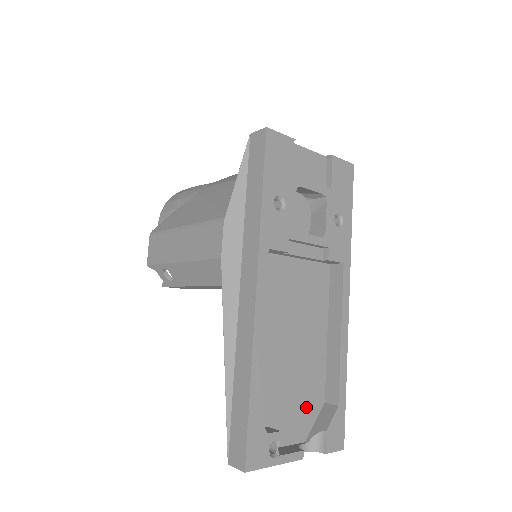
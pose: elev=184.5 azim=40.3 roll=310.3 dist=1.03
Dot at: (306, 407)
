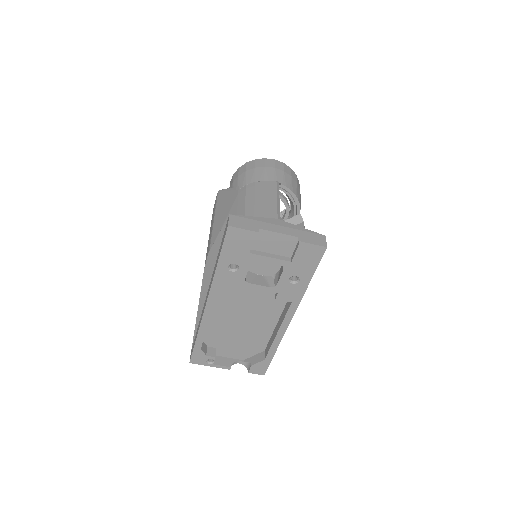
Dot at: (248, 349)
